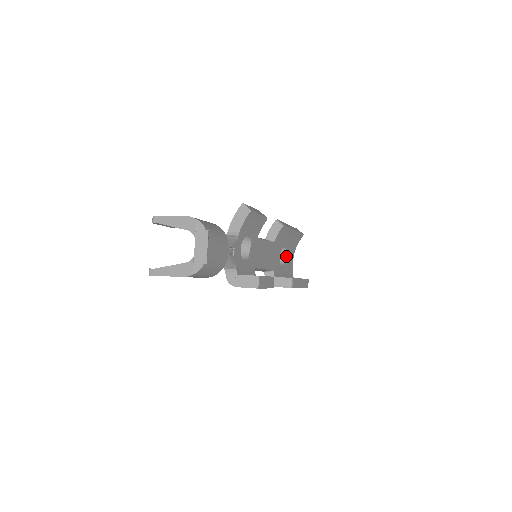
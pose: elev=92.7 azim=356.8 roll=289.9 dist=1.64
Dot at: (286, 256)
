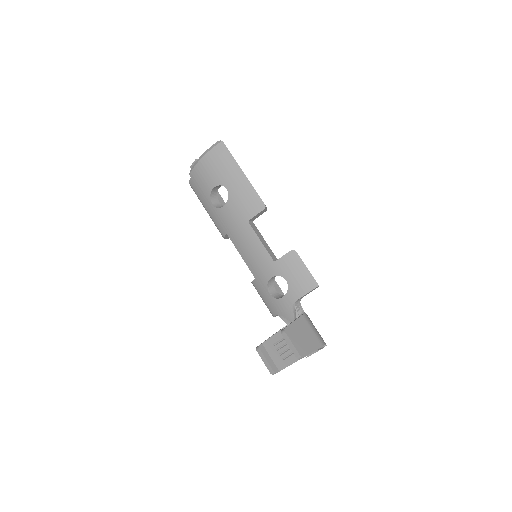
Dot at: occluded
